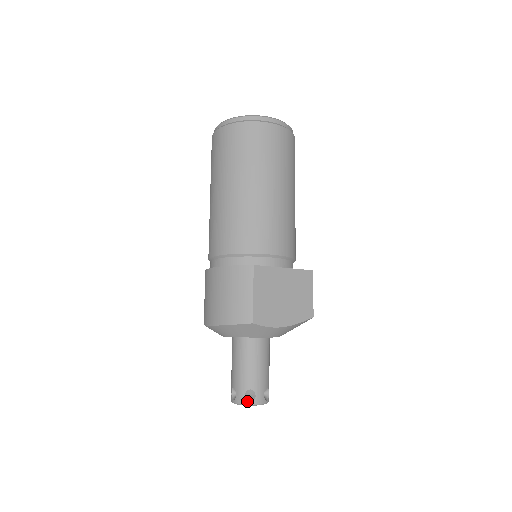
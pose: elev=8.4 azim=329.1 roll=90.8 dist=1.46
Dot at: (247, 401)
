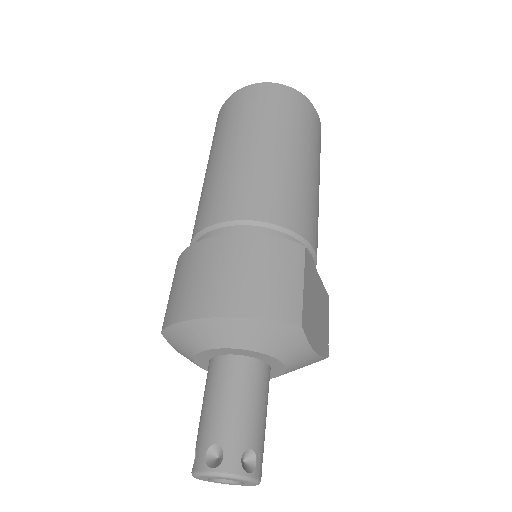
Dot at: (244, 470)
